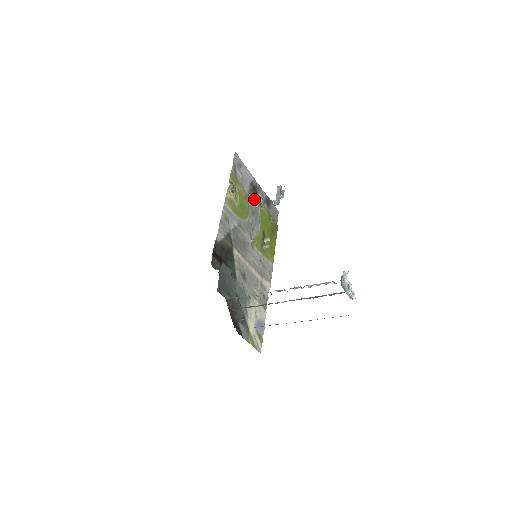
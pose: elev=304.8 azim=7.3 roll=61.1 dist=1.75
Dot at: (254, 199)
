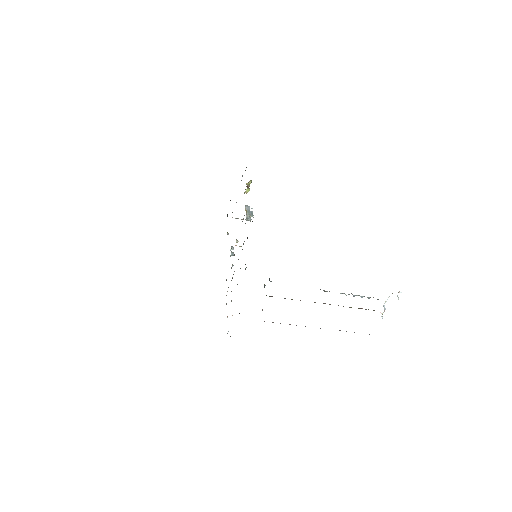
Dot at: occluded
